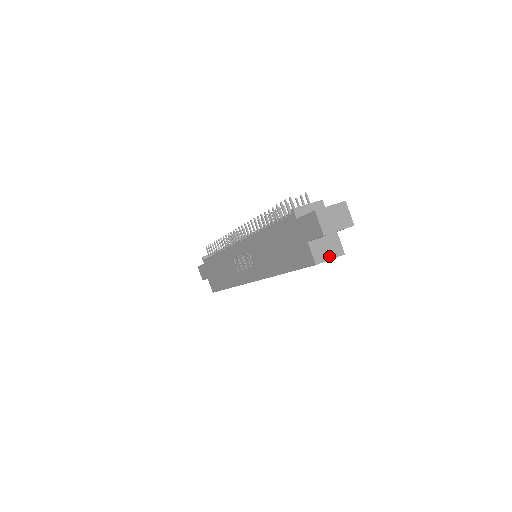
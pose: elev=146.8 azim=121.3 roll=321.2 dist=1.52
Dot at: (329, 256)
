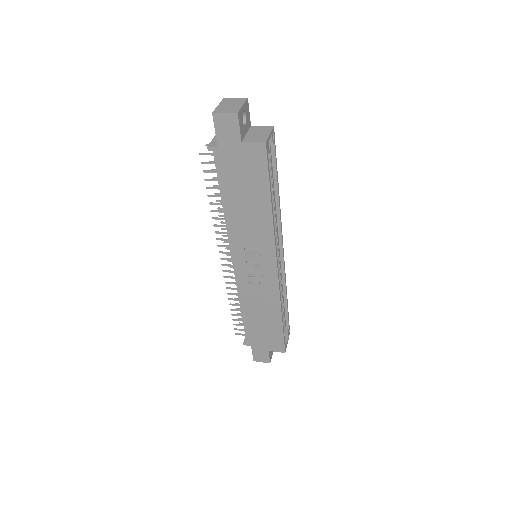
Dot at: (266, 134)
